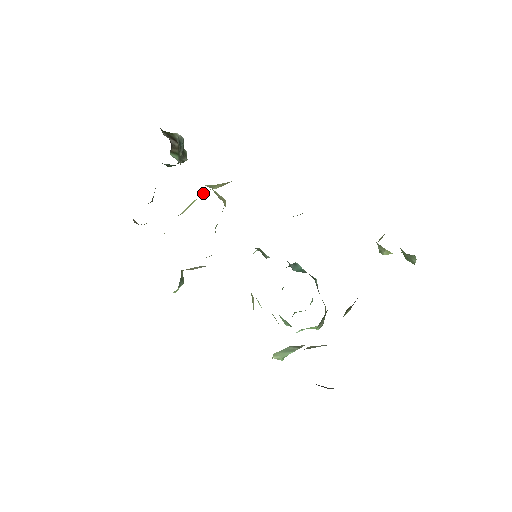
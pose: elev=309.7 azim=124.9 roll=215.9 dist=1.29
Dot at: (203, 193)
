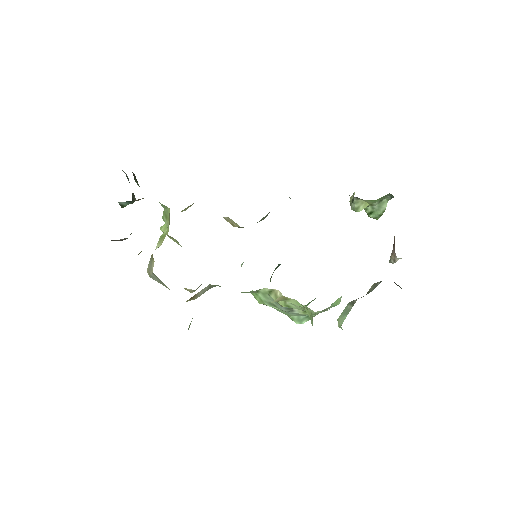
Dot at: (163, 229)
